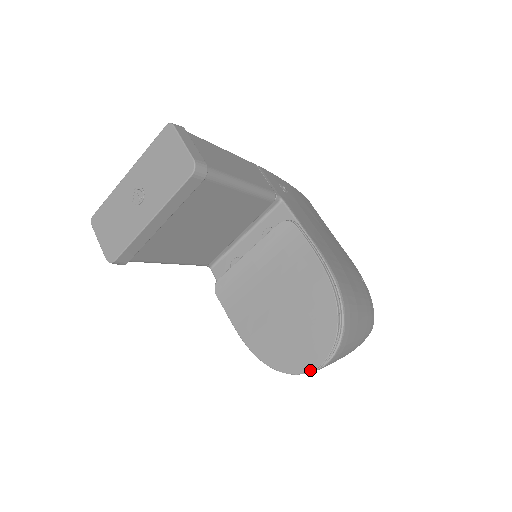
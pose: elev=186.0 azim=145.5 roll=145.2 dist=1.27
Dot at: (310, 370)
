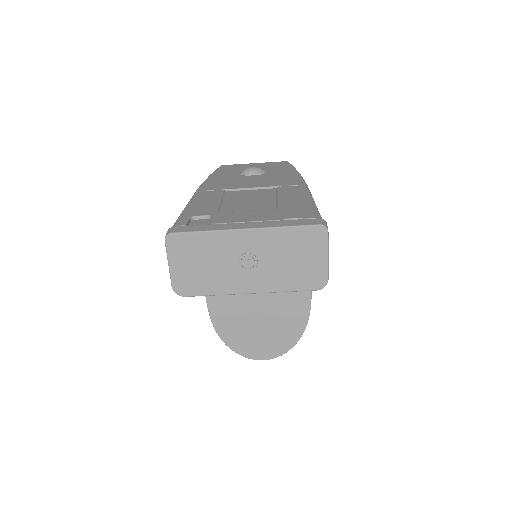
Dot at: (257, 359)
